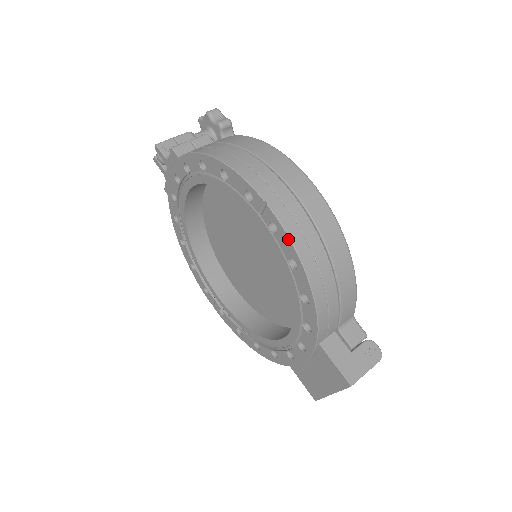
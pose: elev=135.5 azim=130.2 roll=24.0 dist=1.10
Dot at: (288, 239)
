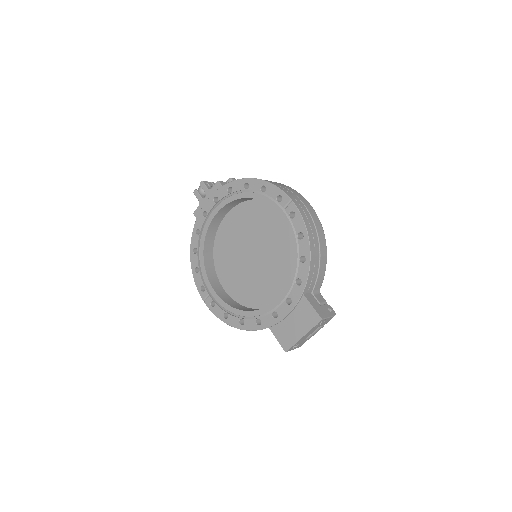
Dot at: (302, 220)
